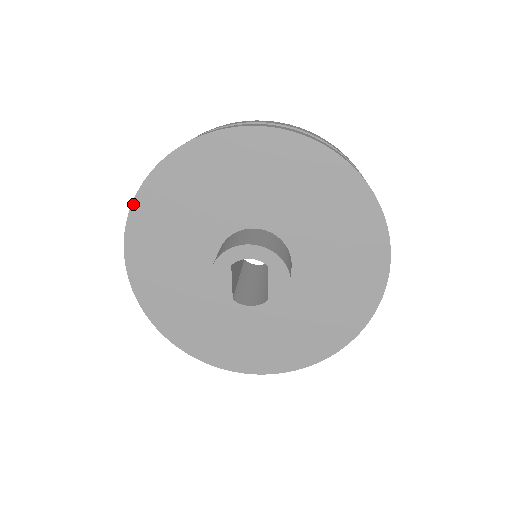
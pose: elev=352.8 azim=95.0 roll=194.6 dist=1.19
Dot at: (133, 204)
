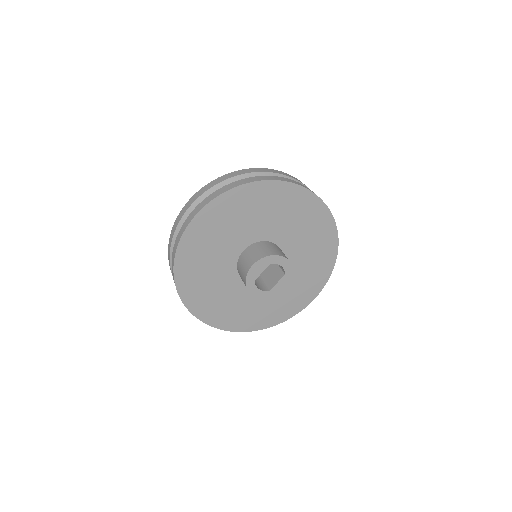
Dot at: (232, 189)
